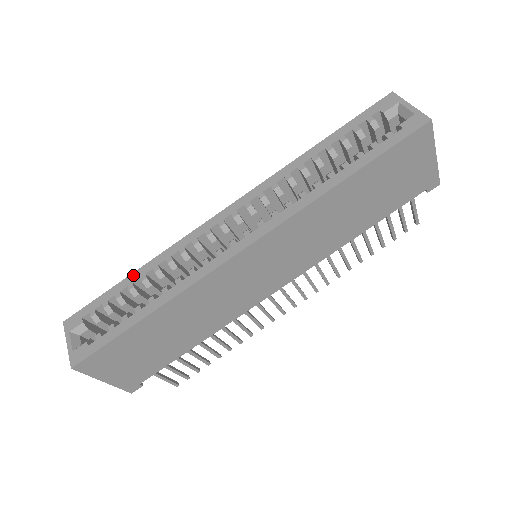
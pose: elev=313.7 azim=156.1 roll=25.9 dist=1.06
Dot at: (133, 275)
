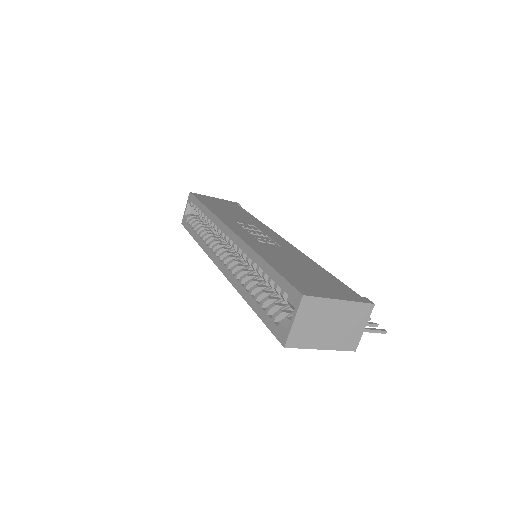
Dot at: (204, 208)
